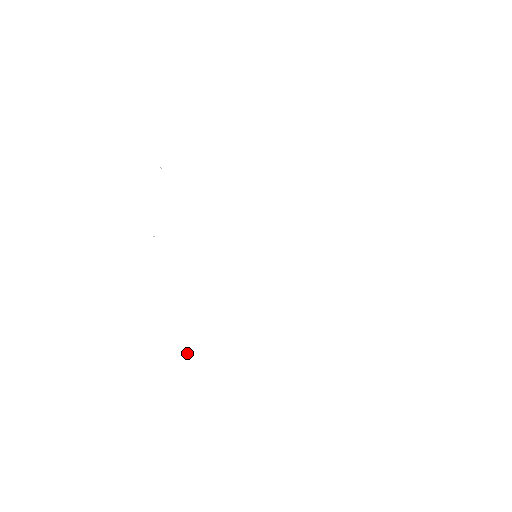
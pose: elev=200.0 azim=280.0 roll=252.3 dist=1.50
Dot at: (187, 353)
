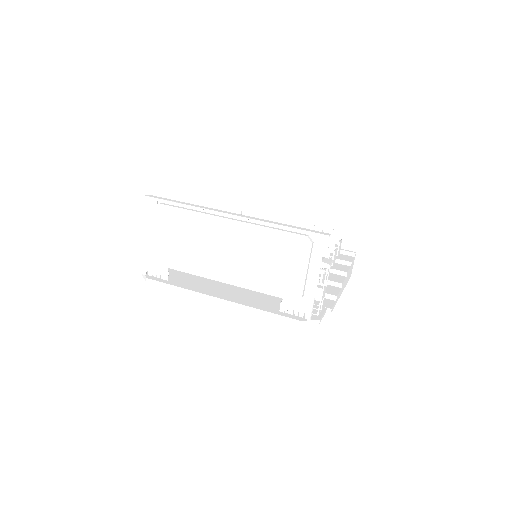
Dot at: occluded
